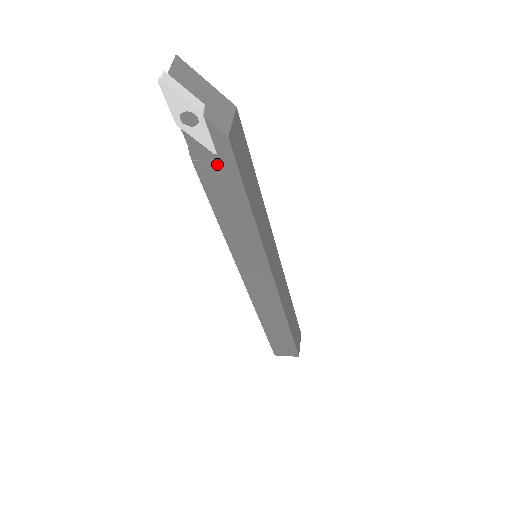
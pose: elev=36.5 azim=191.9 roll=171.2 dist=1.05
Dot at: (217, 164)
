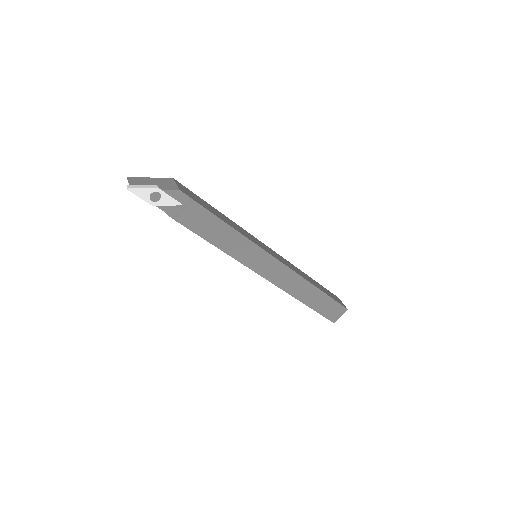
Dot at: (187, 210)
